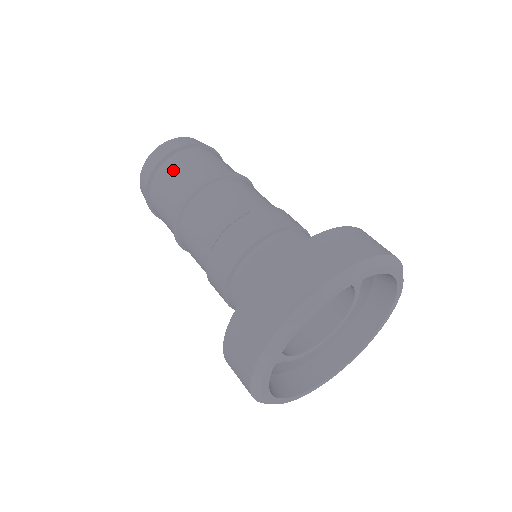
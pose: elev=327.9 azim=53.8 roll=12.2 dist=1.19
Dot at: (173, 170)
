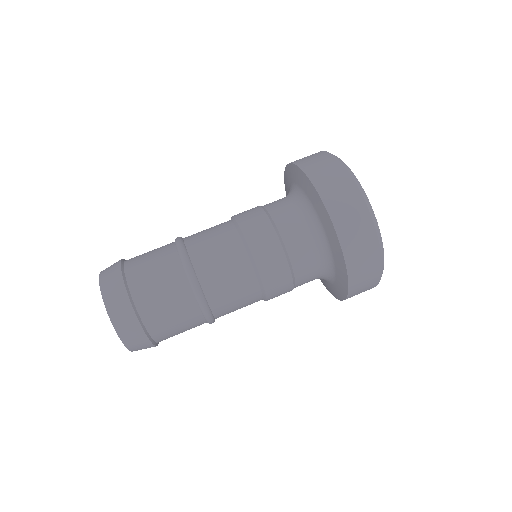
Dot at: (141, 256)
